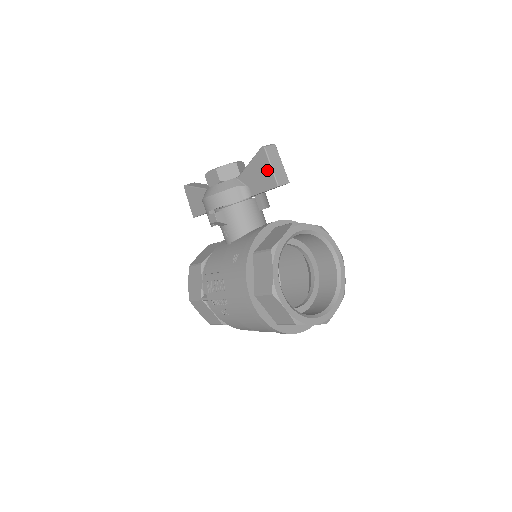
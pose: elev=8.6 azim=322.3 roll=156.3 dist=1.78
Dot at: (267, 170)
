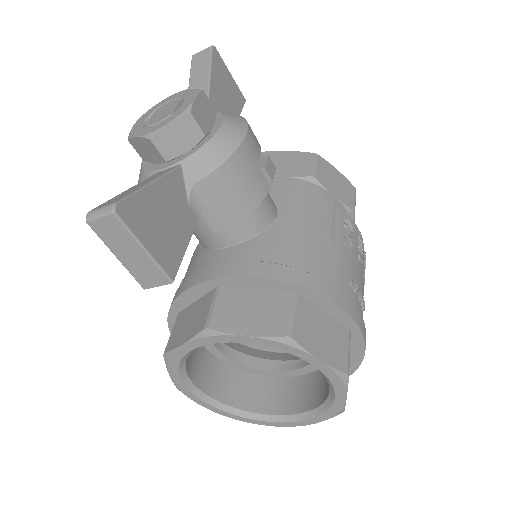
Dot at: occluded
